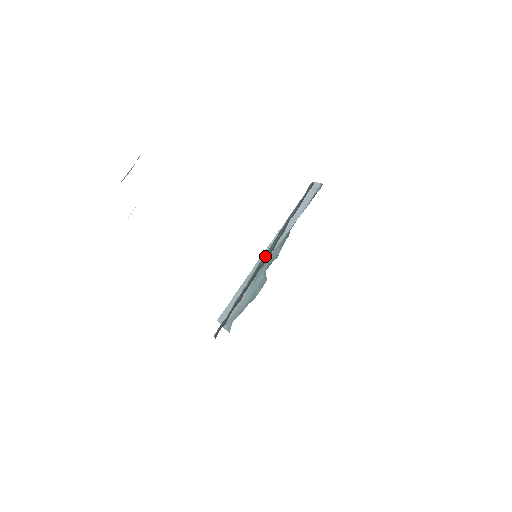
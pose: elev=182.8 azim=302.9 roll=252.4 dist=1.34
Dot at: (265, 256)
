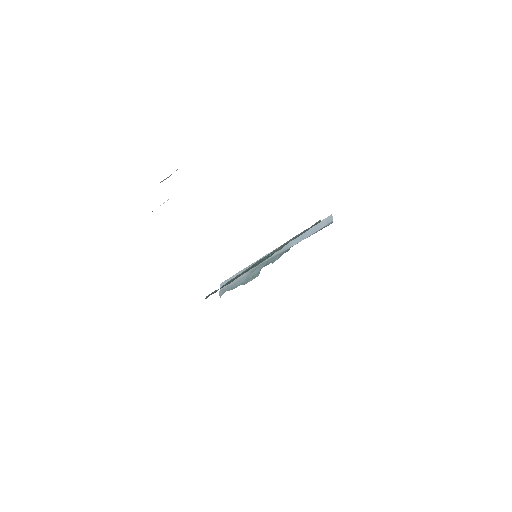
Dot at: (262, 259)
